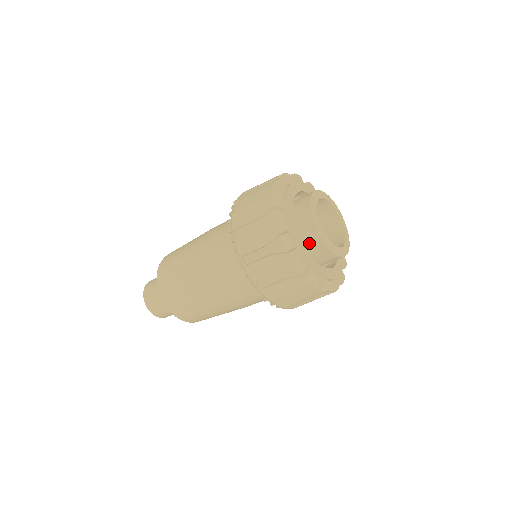
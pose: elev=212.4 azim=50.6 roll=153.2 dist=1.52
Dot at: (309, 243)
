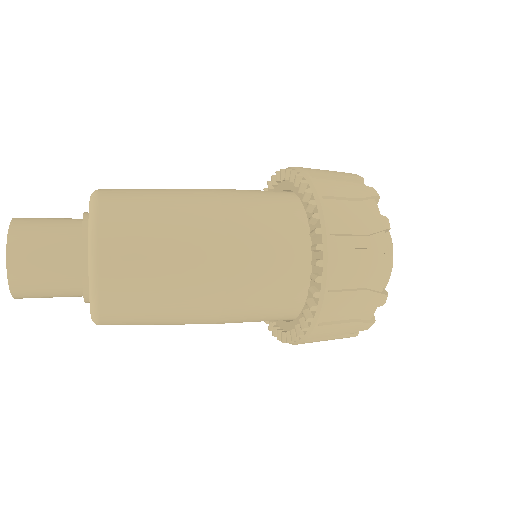
Dot at: occluded
